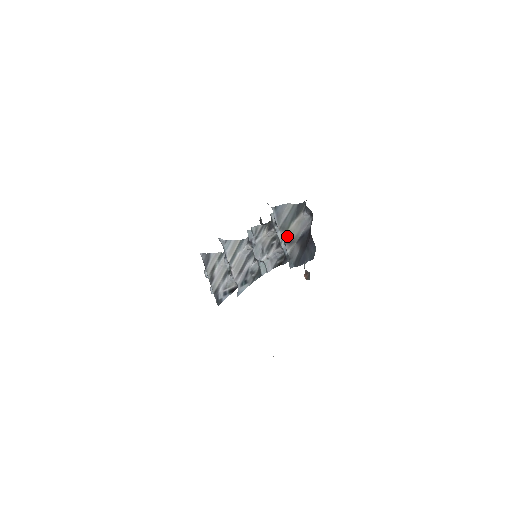
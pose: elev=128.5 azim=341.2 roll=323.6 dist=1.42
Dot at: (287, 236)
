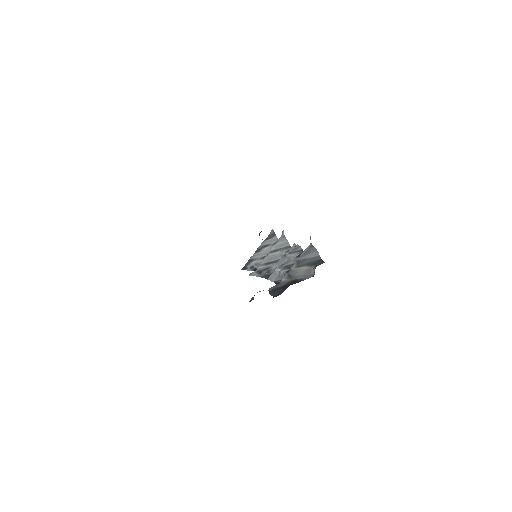
Dot at: (294, 270)
